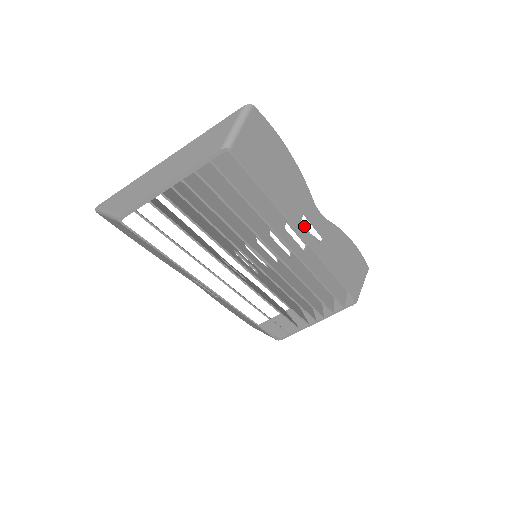
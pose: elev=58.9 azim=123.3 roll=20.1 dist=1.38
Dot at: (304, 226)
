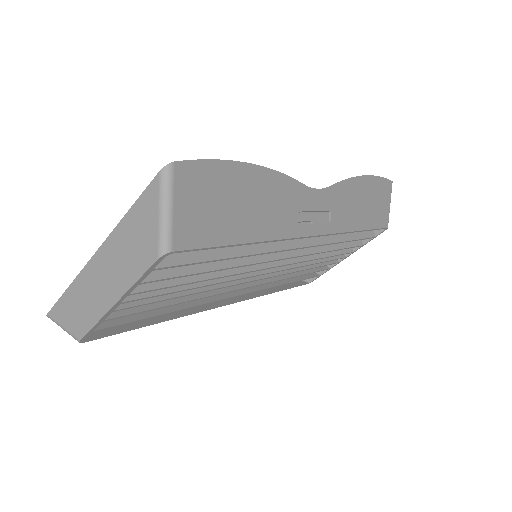
Dot at: (304, 225)
